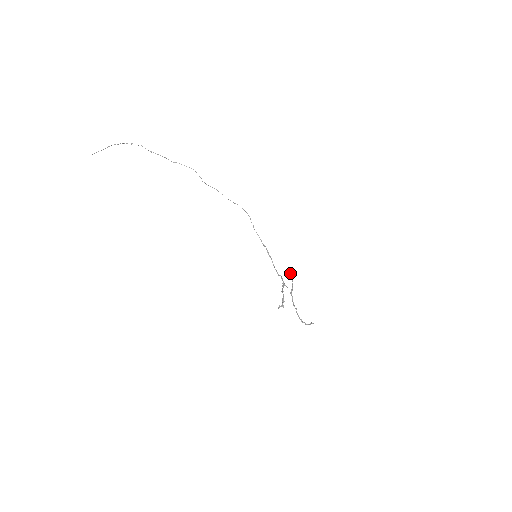
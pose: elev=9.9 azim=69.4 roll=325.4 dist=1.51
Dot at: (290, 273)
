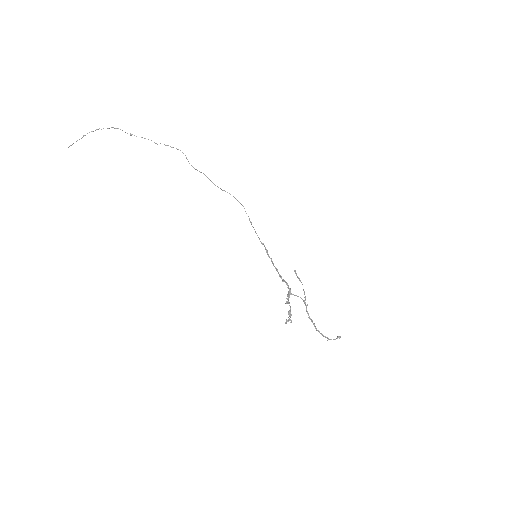
Dot at: (298, 277)
